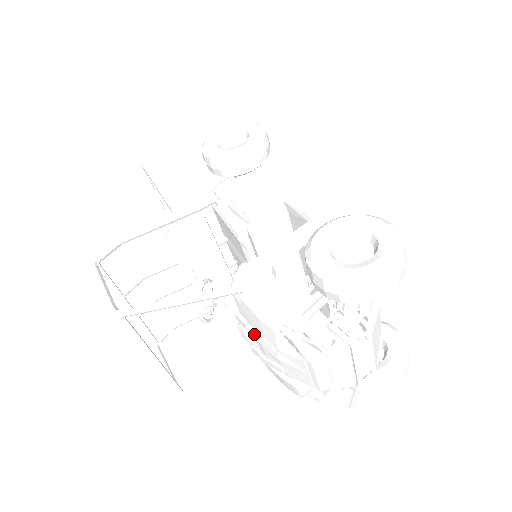
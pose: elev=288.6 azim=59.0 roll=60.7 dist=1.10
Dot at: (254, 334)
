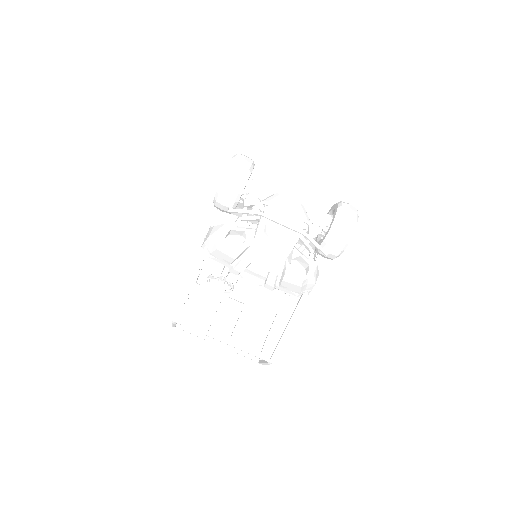
Dot at: (237, 267)
